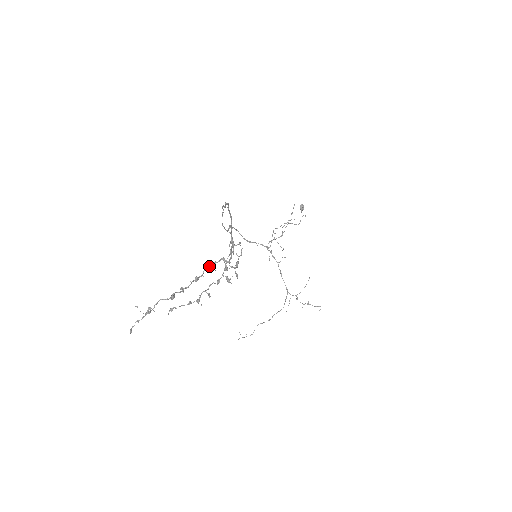
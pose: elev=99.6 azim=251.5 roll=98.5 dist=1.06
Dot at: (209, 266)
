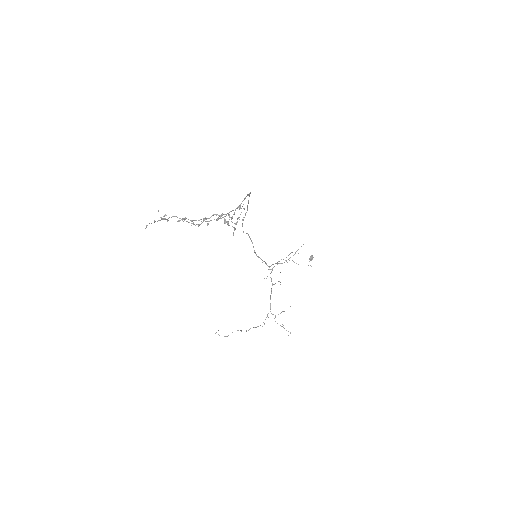
Dot at: (217, 214)
